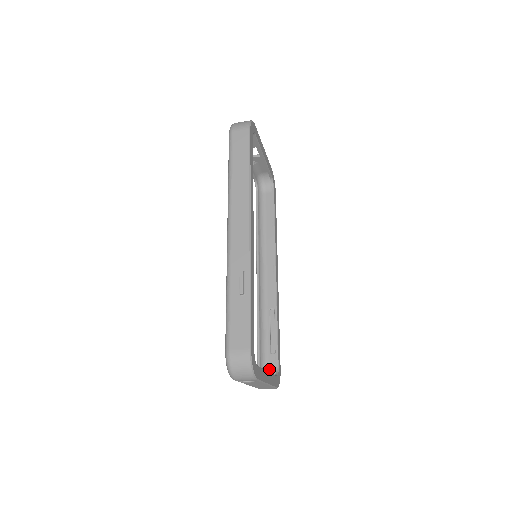
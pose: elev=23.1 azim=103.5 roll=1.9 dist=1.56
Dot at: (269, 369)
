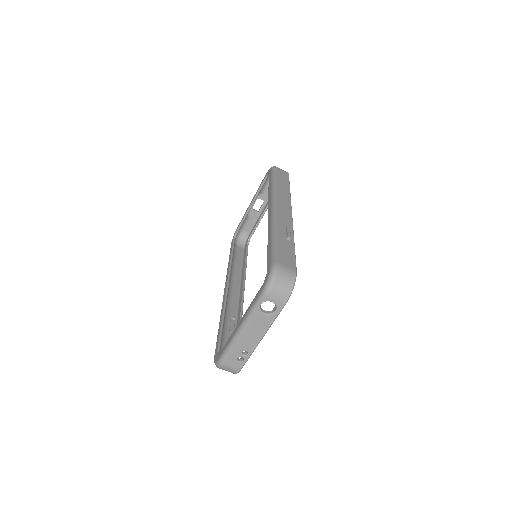
Dot at: occluded
